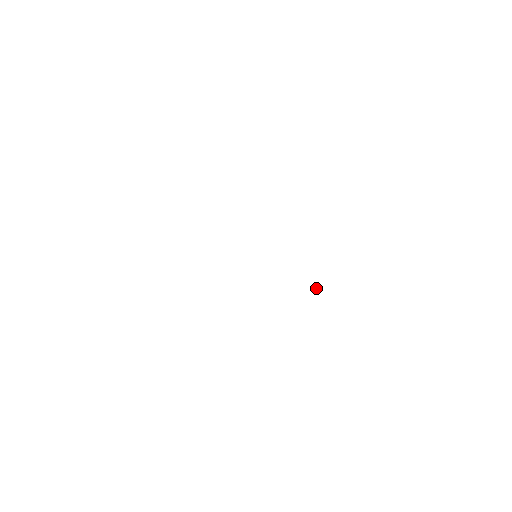
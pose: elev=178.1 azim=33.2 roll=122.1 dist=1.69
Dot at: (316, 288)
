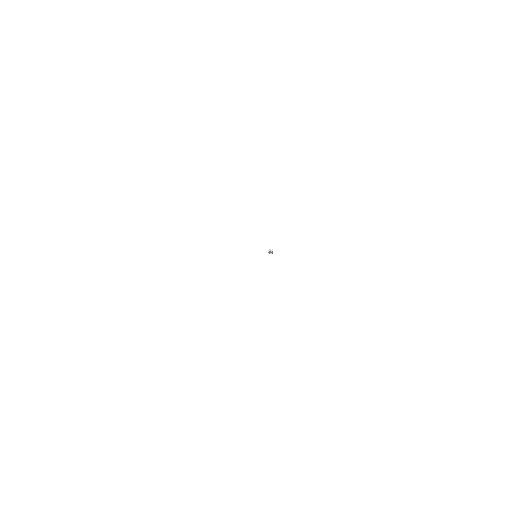
Dot at: (268, 250)
